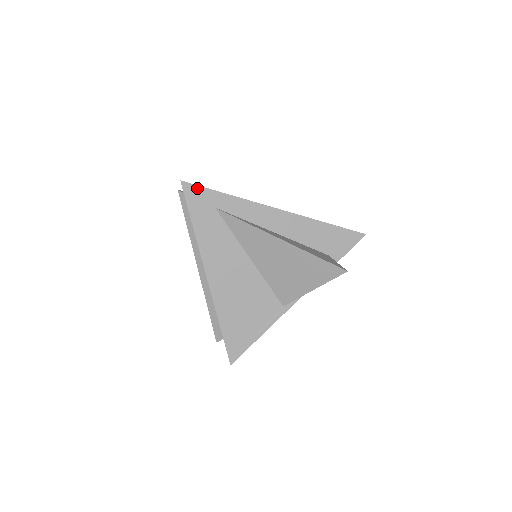
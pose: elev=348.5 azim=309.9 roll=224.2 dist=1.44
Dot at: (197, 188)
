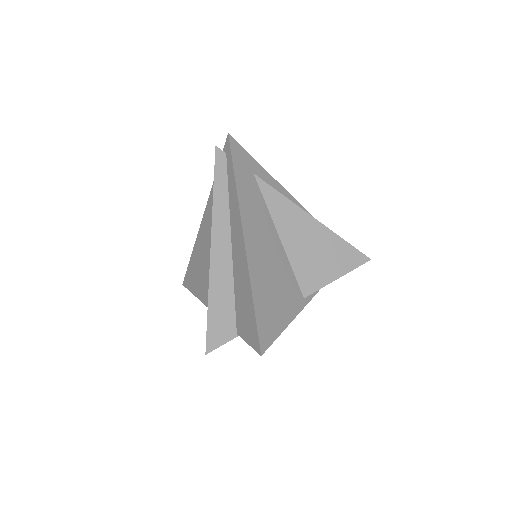
Dot at: (241, 148)
